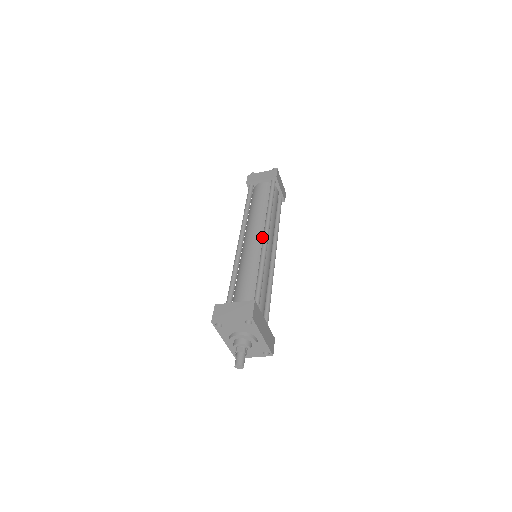
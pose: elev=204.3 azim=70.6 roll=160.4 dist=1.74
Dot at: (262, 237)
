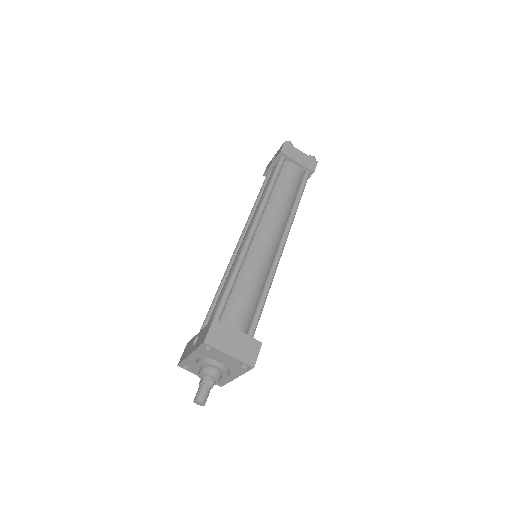
Dot at: (277, 242)
